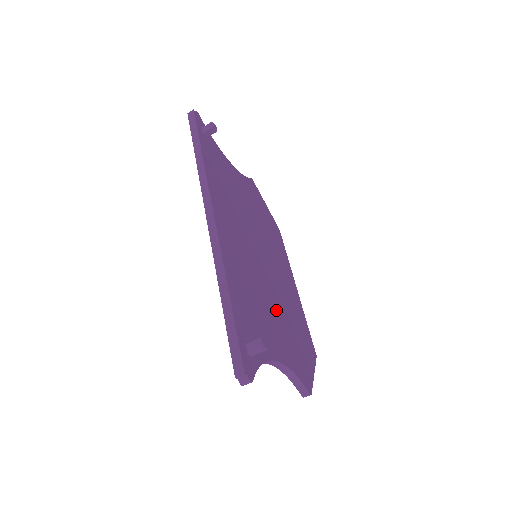
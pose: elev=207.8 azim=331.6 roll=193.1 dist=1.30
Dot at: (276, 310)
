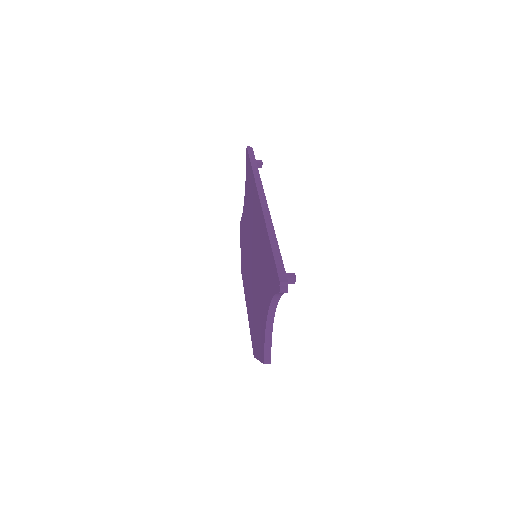
Dot at: occluded
